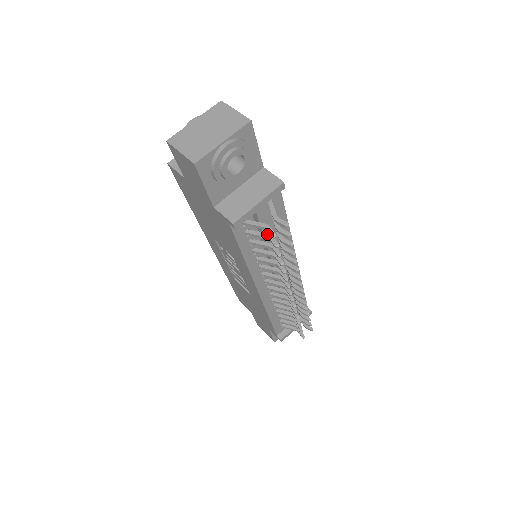
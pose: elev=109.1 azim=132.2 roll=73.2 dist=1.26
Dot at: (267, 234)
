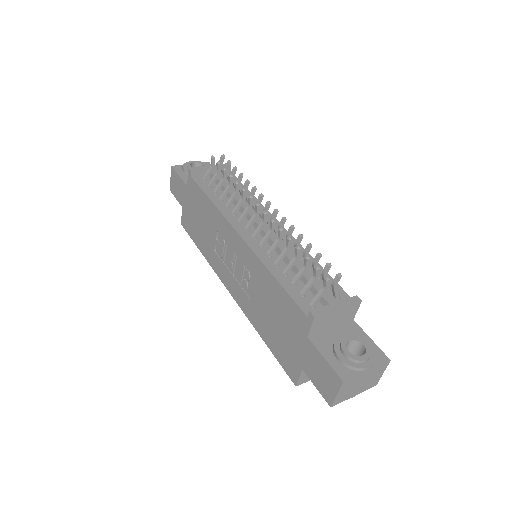
Dot at: (217, 173)
